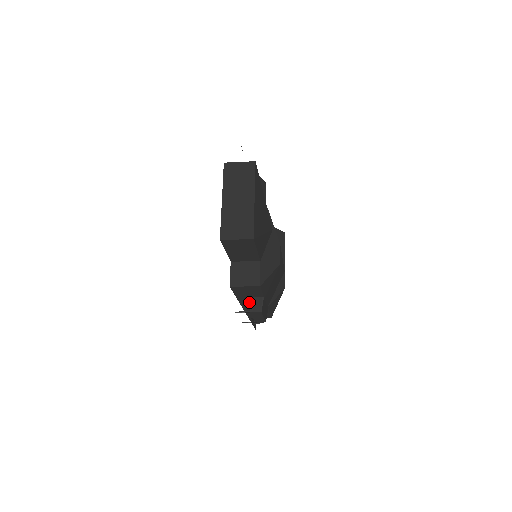
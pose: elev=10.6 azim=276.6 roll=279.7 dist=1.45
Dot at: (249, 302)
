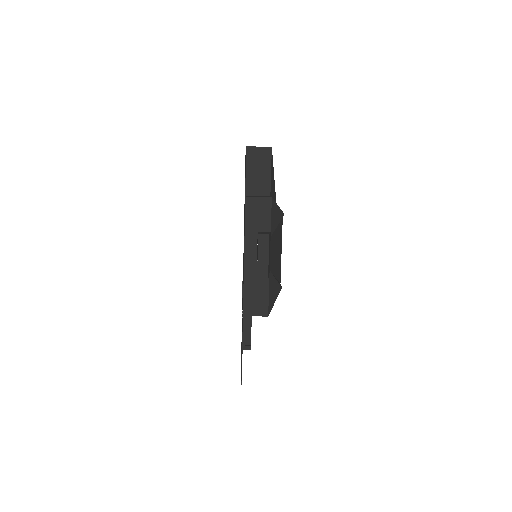
Dot at: (254, 251)
